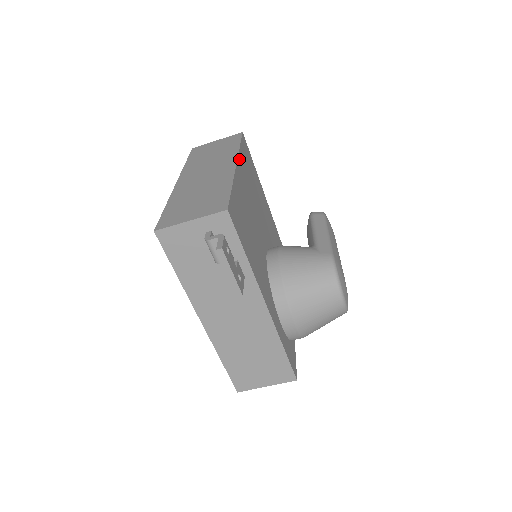
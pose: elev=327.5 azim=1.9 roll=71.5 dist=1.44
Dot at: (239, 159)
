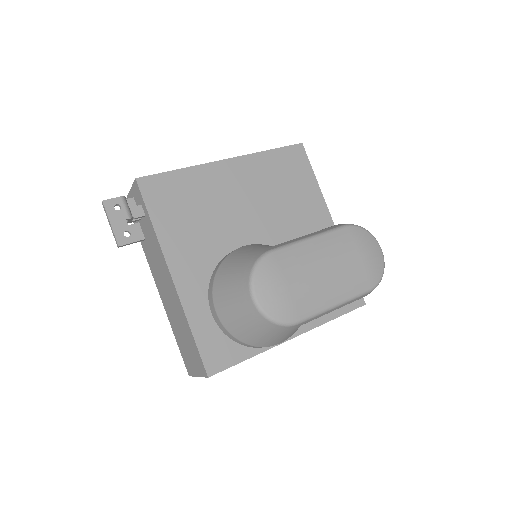
Dot at: (245, 158)
